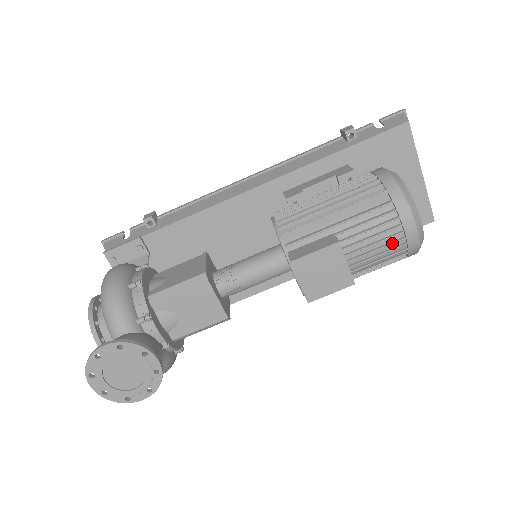
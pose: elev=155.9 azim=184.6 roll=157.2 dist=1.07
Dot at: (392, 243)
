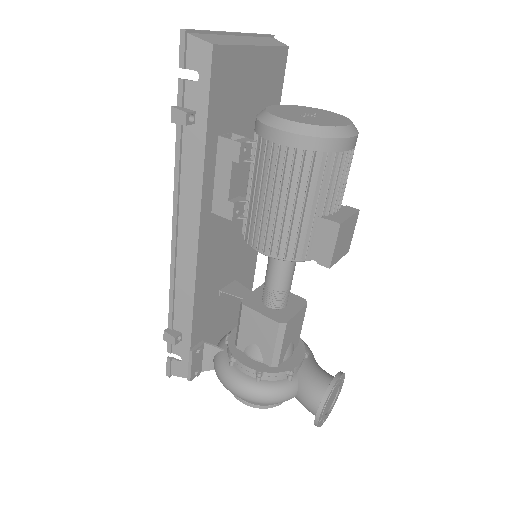
Dot at: (350, 163)
